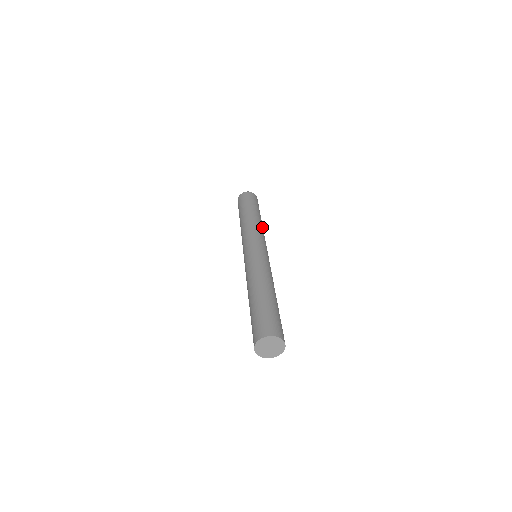
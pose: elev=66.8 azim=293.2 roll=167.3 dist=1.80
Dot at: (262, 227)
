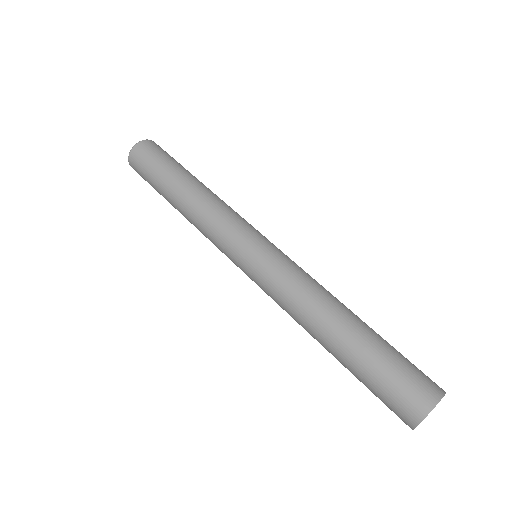
Dot at: (220, 199)
